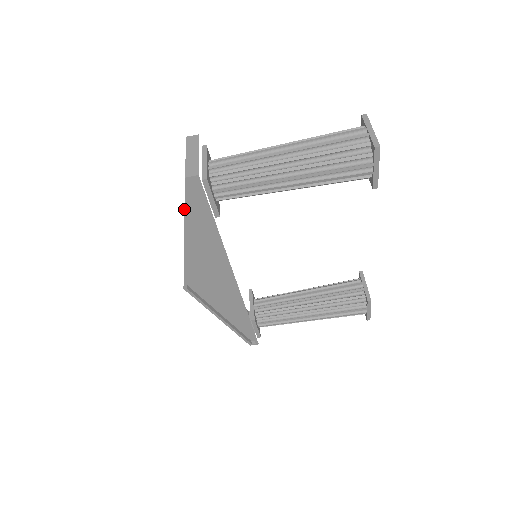
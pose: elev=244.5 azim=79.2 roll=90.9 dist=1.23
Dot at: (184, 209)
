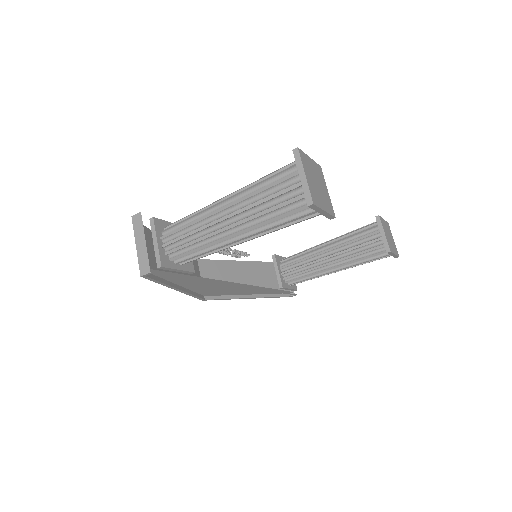
Dot at: (158, 283)
